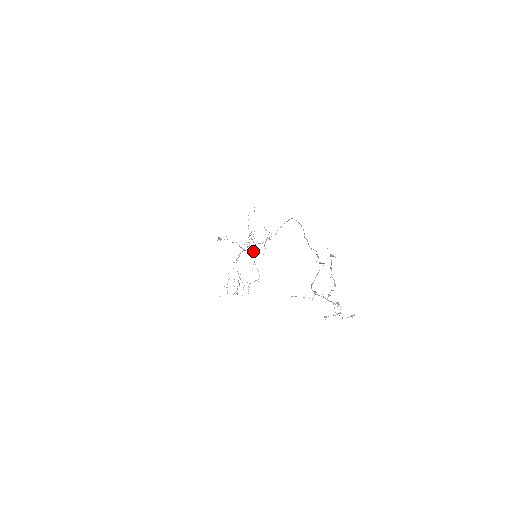
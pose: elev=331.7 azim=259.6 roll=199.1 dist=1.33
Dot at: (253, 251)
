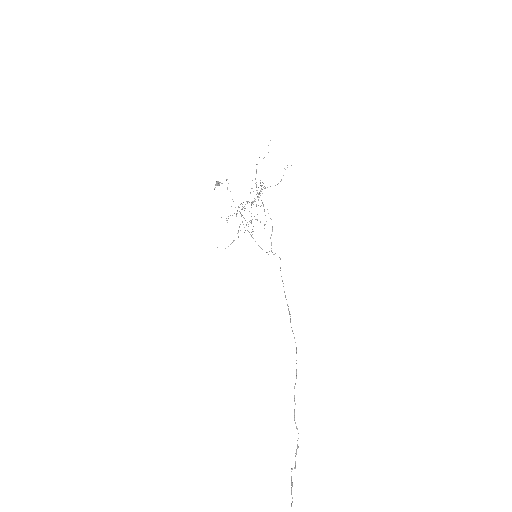
Dot at: occluded
